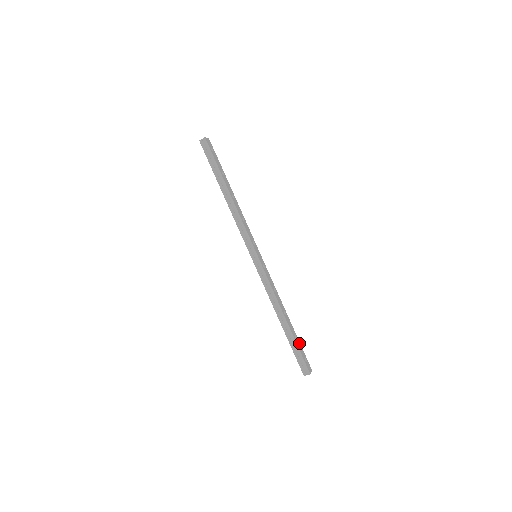
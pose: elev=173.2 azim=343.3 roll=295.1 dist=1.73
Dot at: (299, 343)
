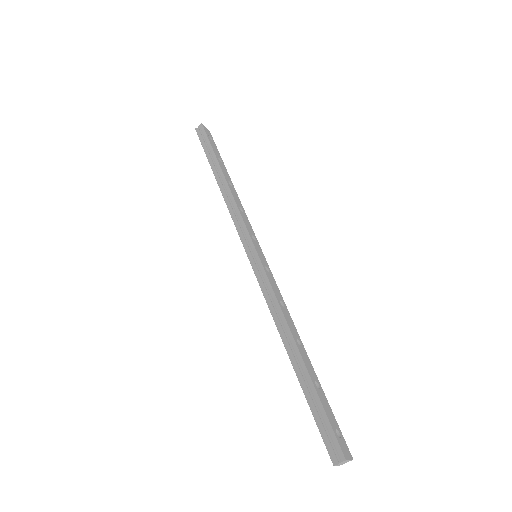
Dot at: (325, 399)
